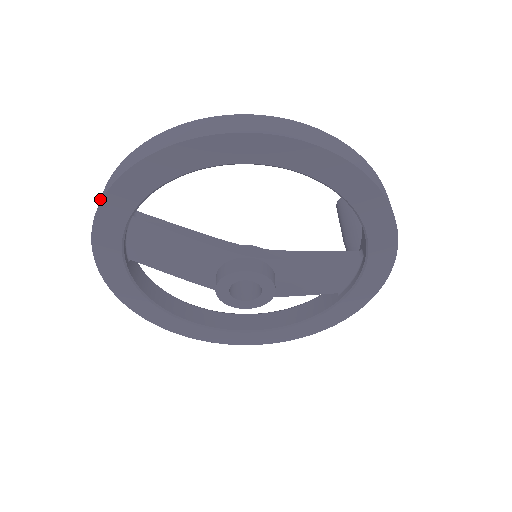
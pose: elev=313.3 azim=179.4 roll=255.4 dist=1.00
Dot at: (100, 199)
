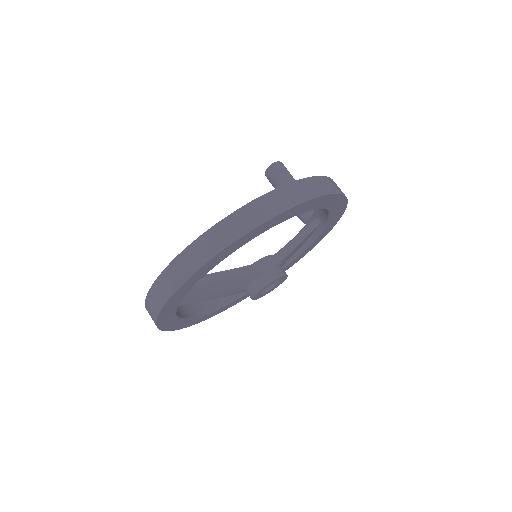
Dot at: (161, 288)
